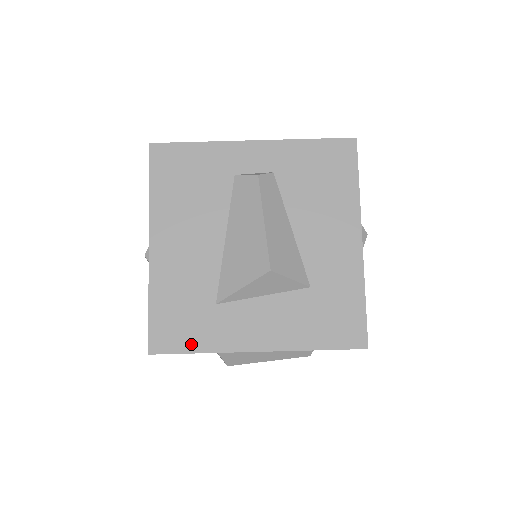
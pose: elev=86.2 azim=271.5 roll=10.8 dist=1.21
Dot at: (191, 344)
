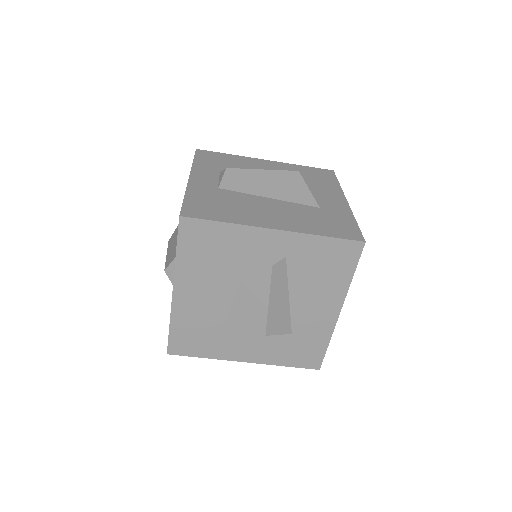
Dot at: (198, 353)
